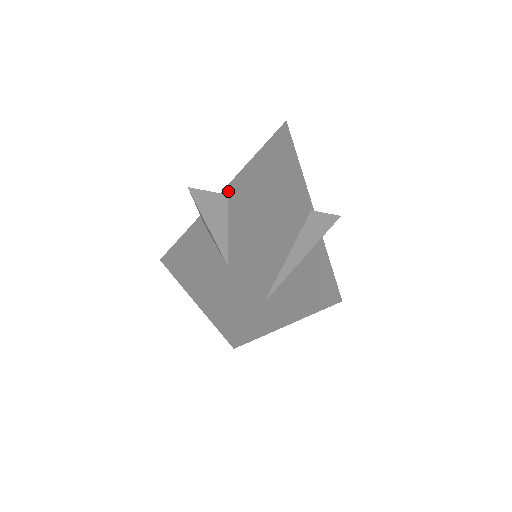
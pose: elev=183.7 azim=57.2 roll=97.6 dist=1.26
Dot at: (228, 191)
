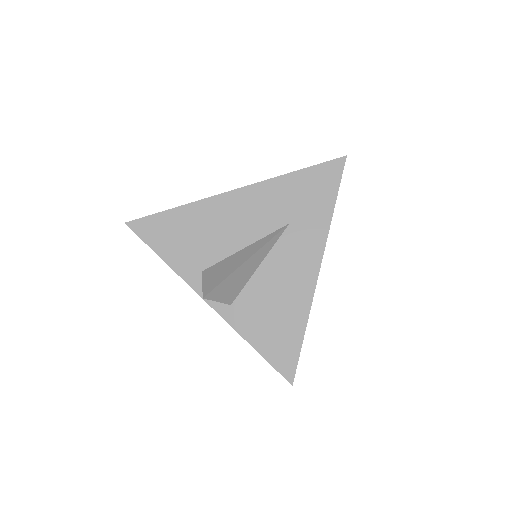
Dot at: occluded
